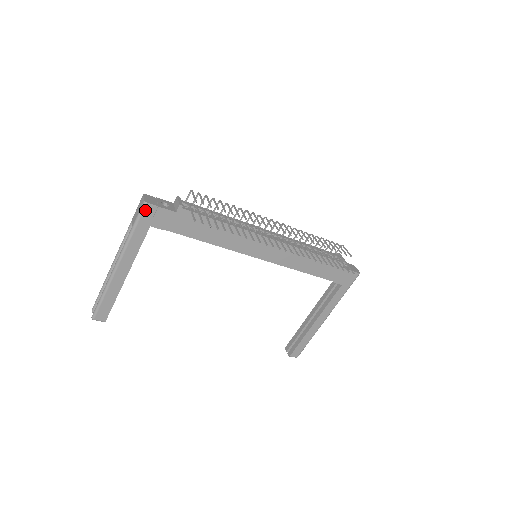
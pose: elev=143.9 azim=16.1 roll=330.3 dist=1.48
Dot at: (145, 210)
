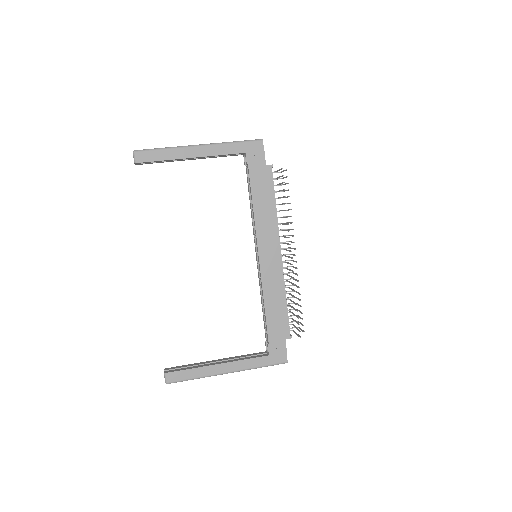
Dot at: (256, 142)
